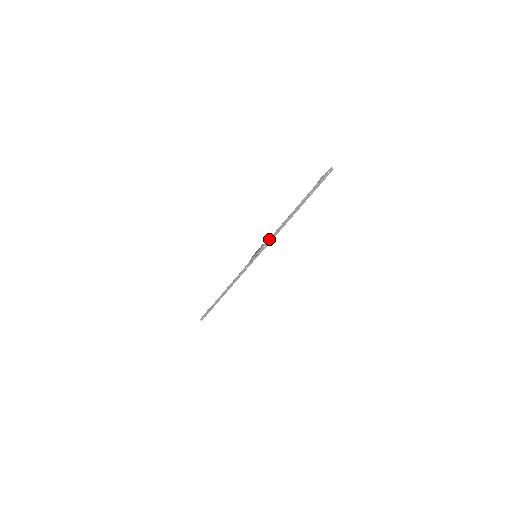
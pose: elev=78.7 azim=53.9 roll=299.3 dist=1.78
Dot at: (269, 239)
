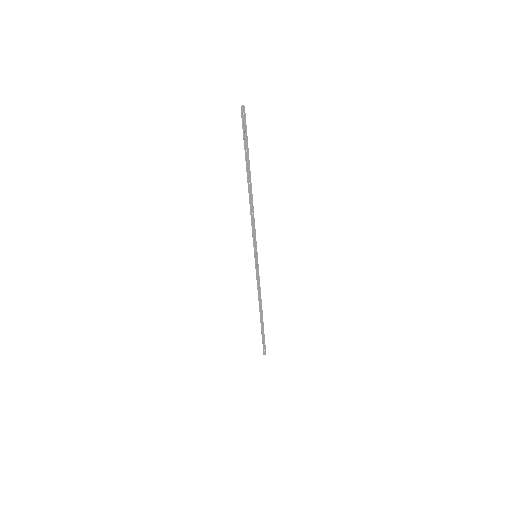
Dot at: (252, 230)
